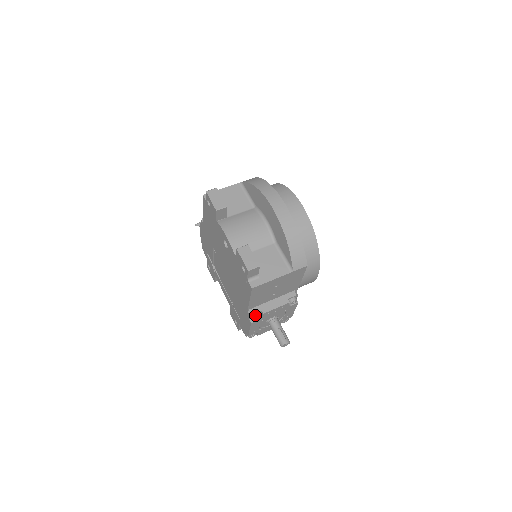
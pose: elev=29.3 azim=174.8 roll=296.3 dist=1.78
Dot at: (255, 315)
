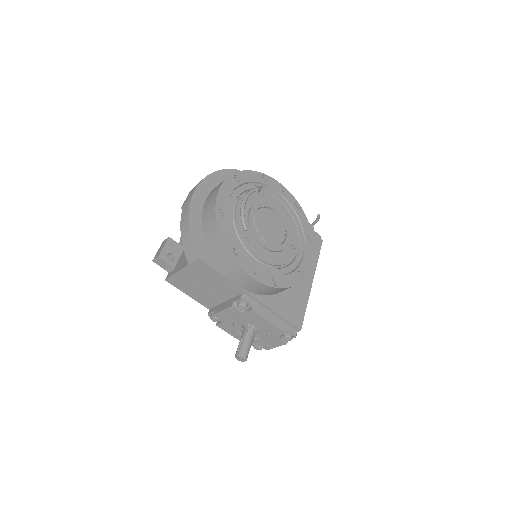
Dot at: (211, 315)
